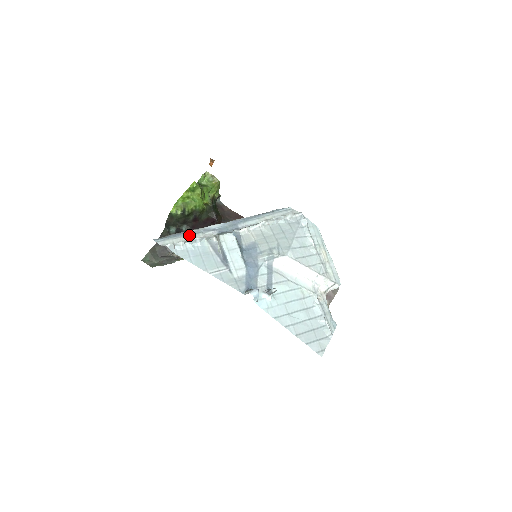
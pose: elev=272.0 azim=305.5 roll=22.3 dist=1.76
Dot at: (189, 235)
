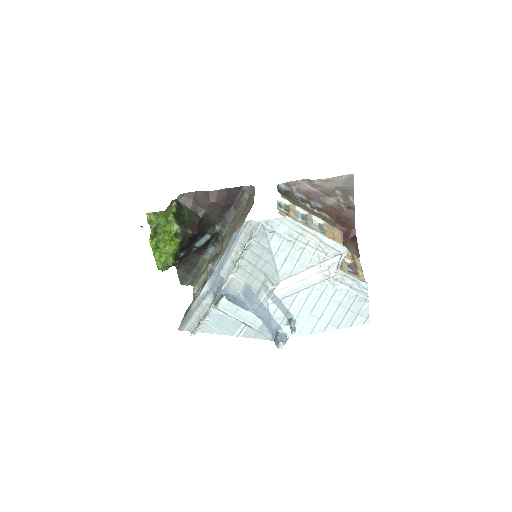
Dot at: (196, 310)
